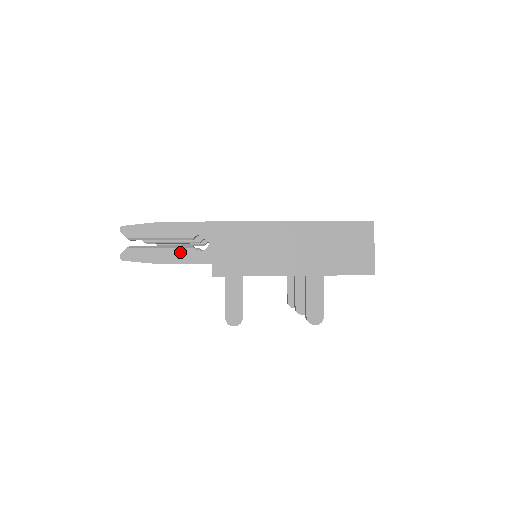
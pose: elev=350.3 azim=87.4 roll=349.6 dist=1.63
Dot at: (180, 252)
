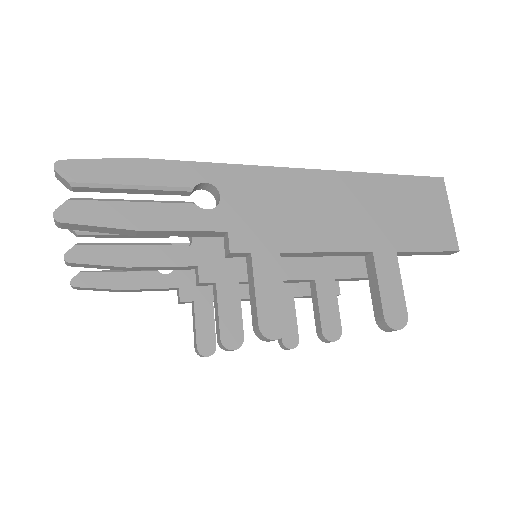
Dot at: (171, 210)
